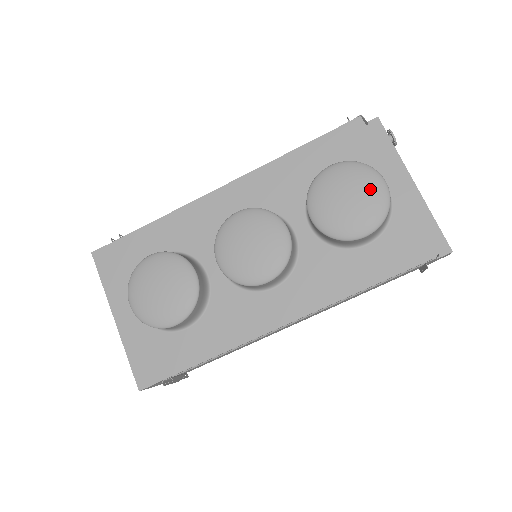
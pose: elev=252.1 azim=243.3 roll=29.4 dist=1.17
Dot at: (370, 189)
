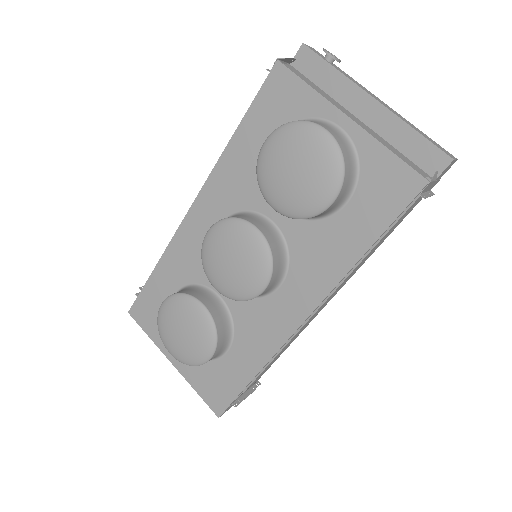
Dot at: (312, 149)
